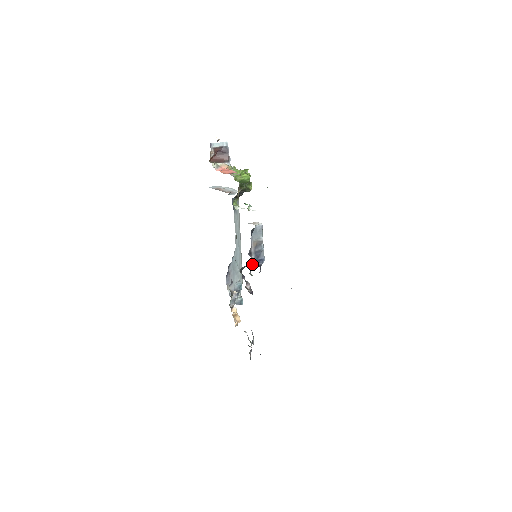
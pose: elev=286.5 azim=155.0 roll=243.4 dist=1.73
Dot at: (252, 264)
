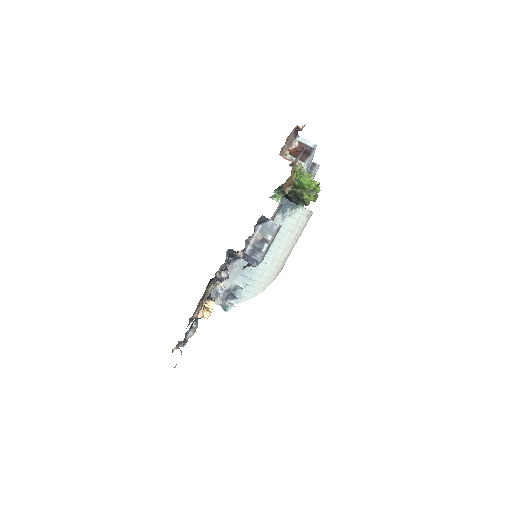
Dot at: (242, 255)
